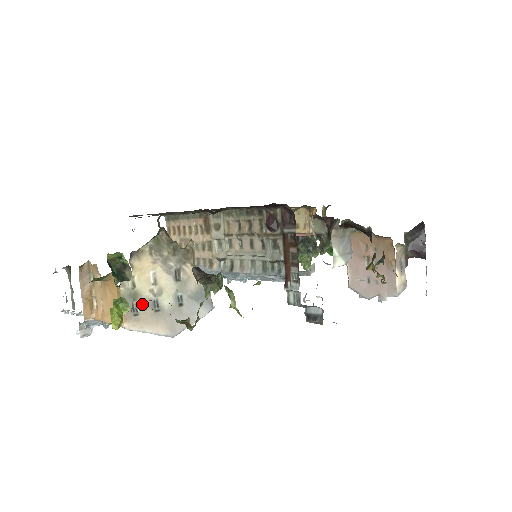
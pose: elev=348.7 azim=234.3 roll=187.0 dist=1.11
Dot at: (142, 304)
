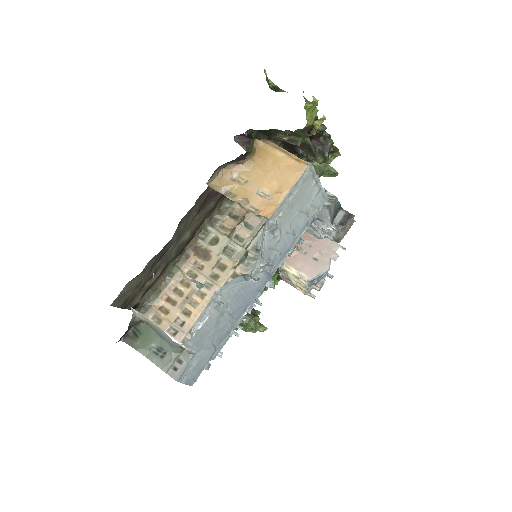
Dot at: occluded
